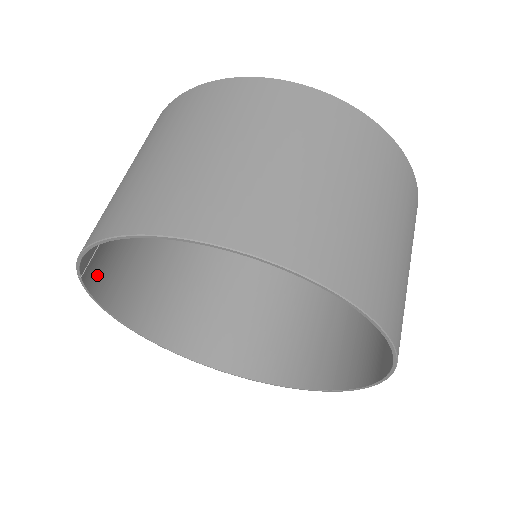
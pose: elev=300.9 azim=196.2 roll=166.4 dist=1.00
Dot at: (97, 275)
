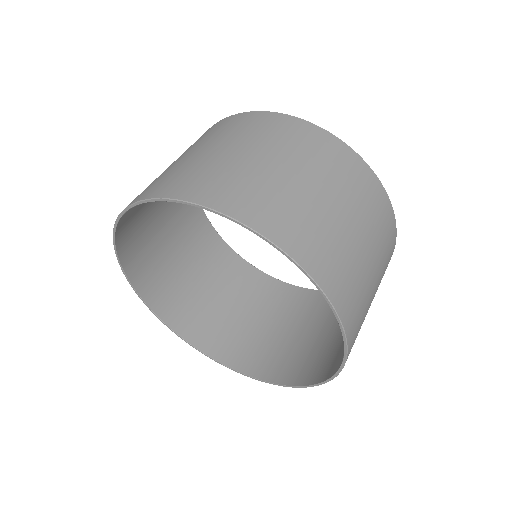
Dot at: occluded
